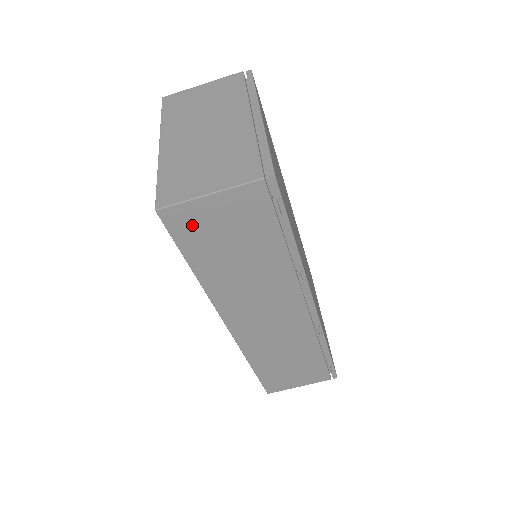
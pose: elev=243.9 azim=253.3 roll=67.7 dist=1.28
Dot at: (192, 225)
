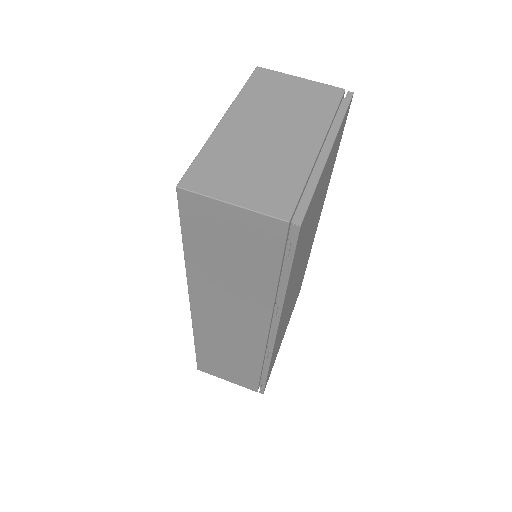
Dot at: (203, 217)
